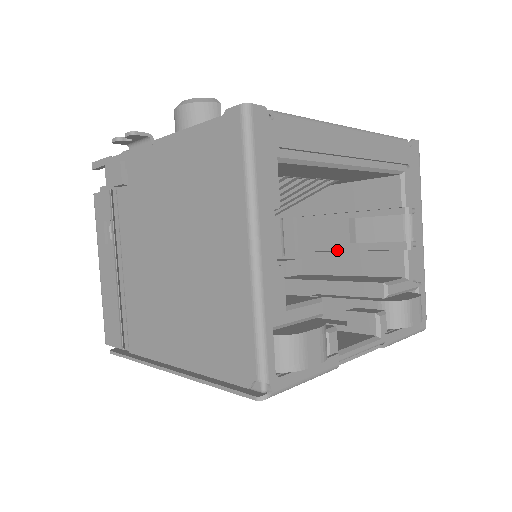
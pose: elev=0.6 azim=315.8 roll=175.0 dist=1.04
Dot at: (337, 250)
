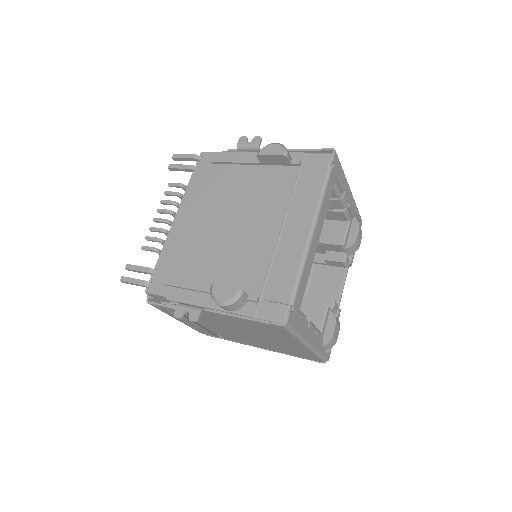
Dot at: occluded
